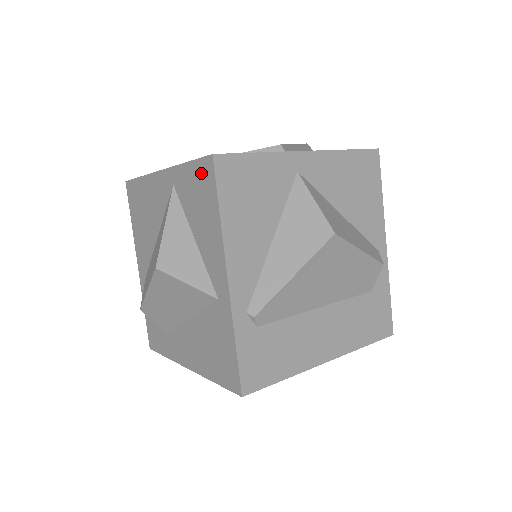
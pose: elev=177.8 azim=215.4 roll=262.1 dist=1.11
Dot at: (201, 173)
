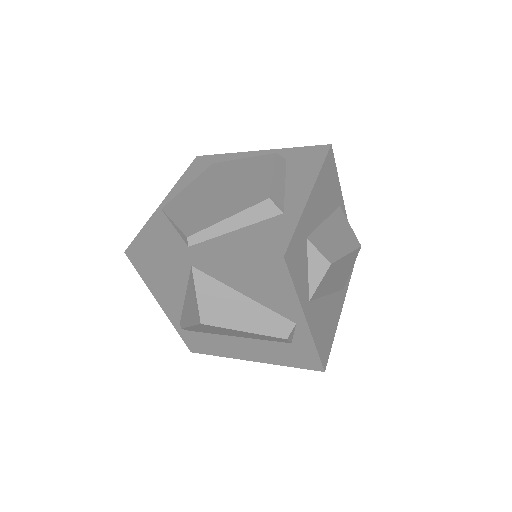
Dot at: occluded
